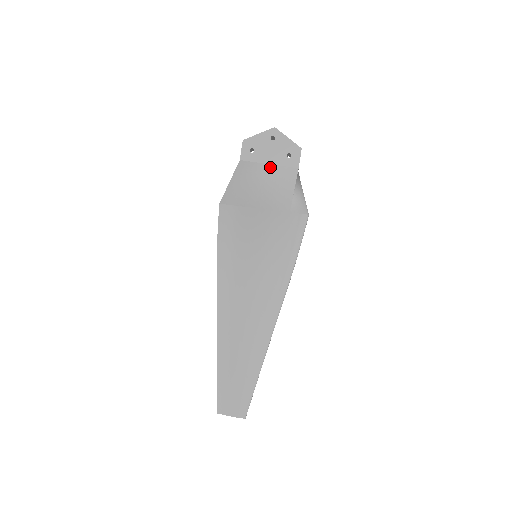
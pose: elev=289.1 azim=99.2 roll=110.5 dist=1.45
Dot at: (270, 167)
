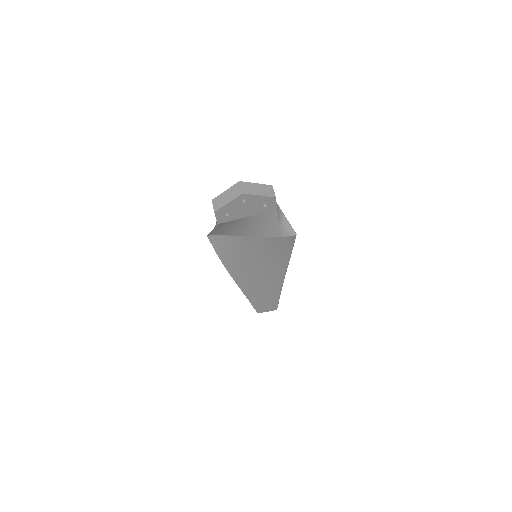
Dot at: (249, 218)
